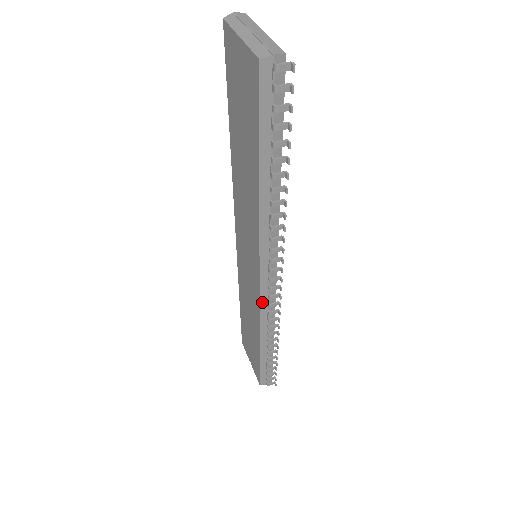
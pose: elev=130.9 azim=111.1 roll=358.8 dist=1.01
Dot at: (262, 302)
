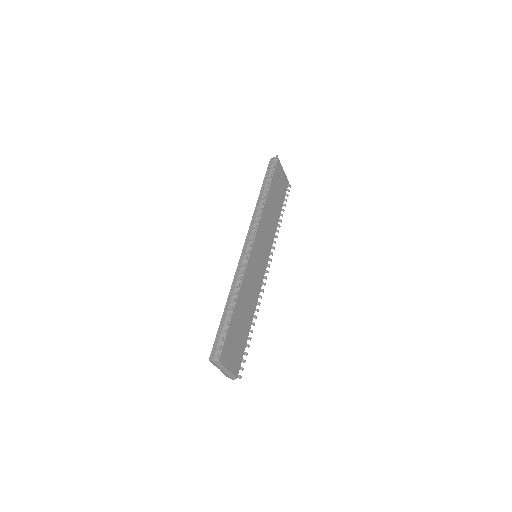
Dot at: (241, 259)
